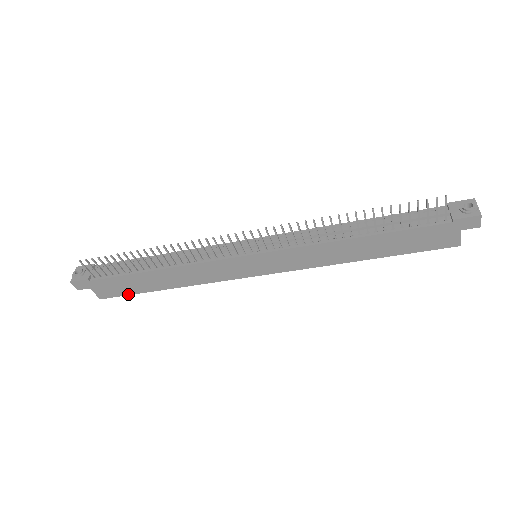
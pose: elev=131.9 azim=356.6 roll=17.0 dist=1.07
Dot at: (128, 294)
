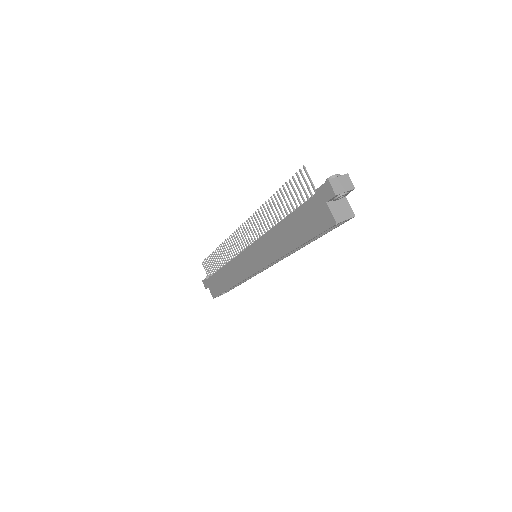
Dot at: (220, 294)
